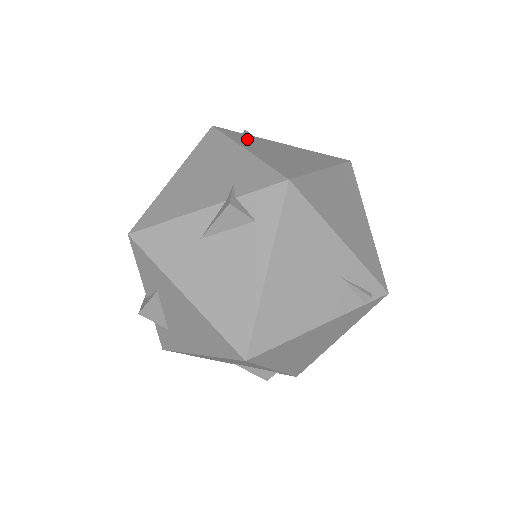
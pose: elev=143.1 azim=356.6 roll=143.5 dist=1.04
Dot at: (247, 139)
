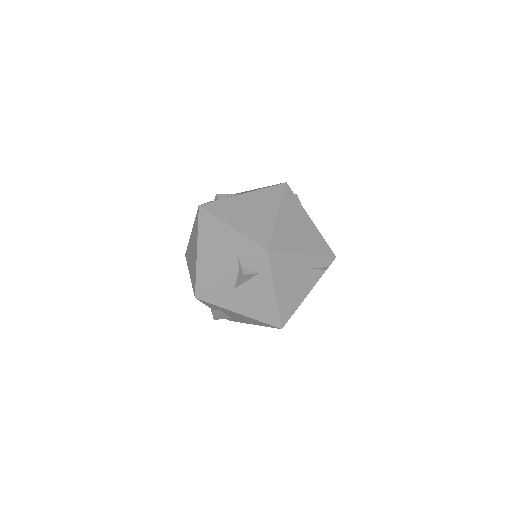
Dot at: (225, 209)
